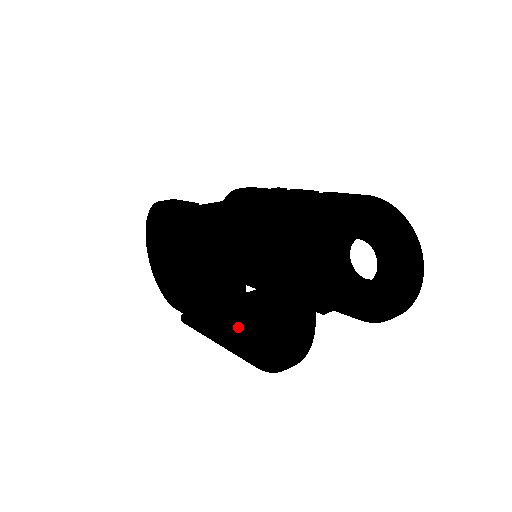
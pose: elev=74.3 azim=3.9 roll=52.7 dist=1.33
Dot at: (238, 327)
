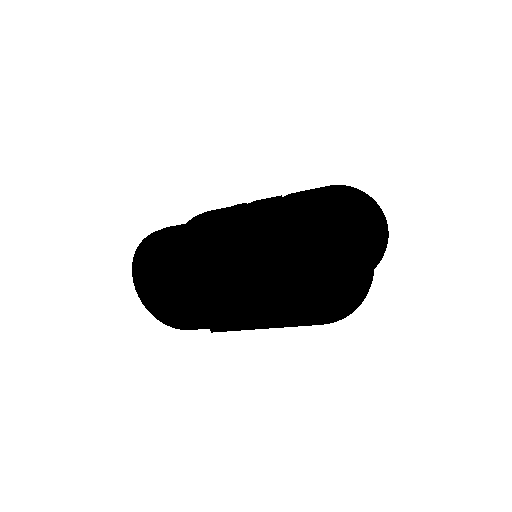
Dot at: (295, 300)
